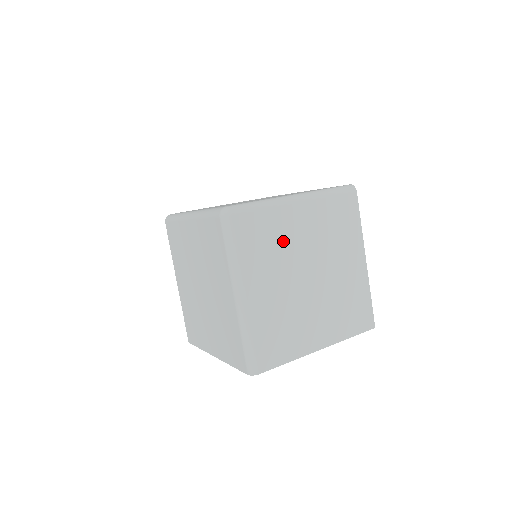
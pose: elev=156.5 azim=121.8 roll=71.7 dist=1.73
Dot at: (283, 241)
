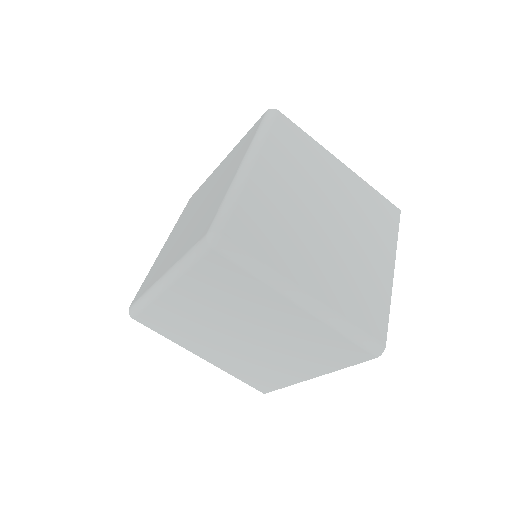
Dot at: (281, 213)
